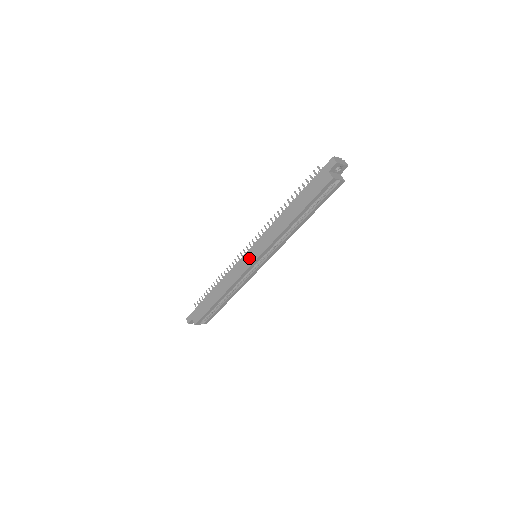
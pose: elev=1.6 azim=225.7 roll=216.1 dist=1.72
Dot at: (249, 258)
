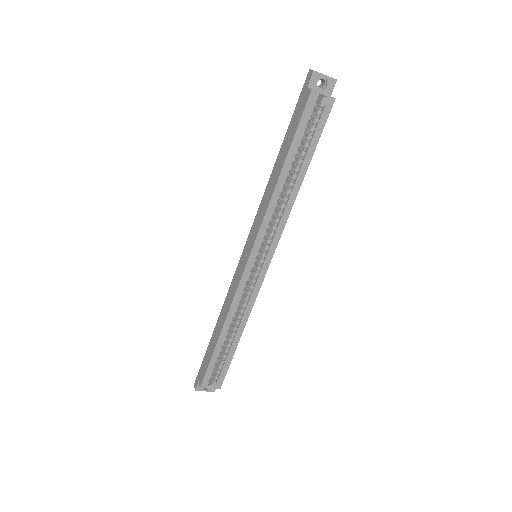
Dot at: (244, 257)
